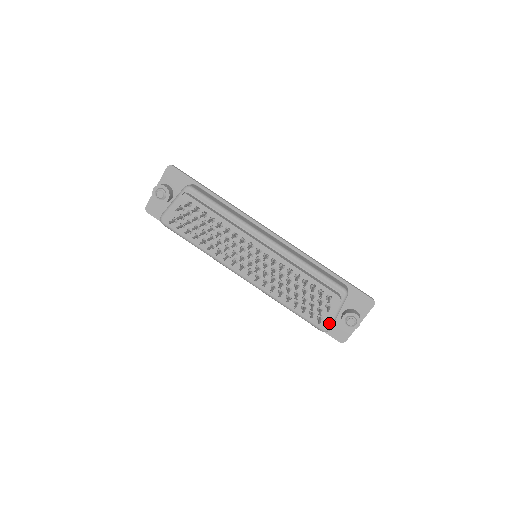
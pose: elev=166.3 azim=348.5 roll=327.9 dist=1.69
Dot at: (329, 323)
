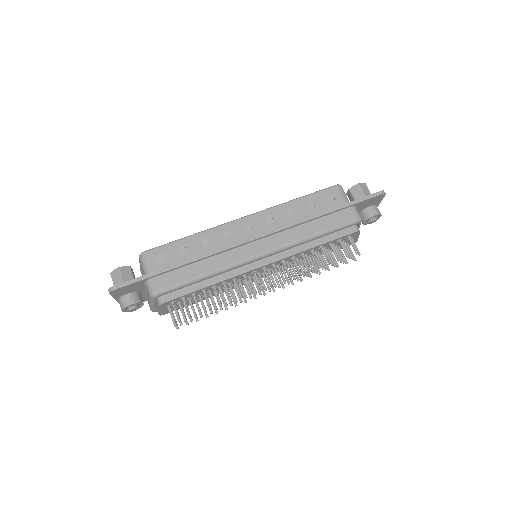
Dot at: (357, 240)
